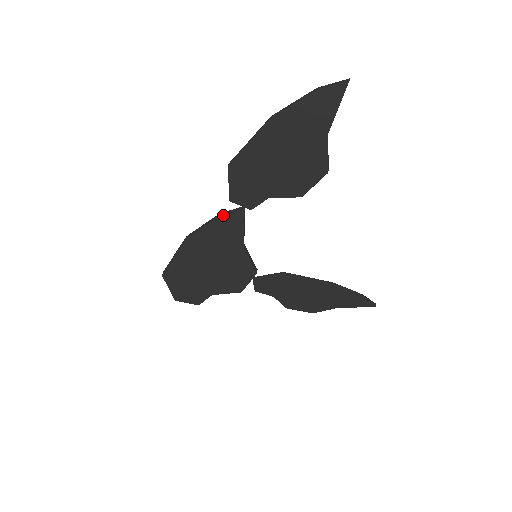
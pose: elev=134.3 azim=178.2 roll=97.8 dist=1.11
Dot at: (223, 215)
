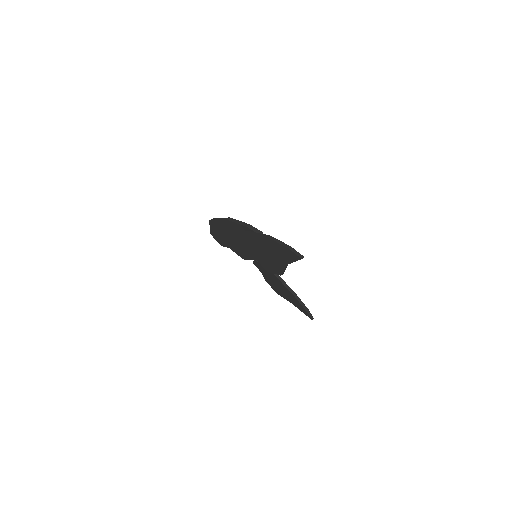
Dot at: (250, 228)
